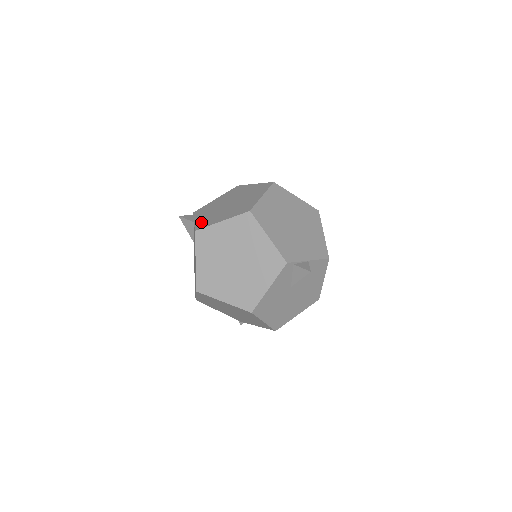
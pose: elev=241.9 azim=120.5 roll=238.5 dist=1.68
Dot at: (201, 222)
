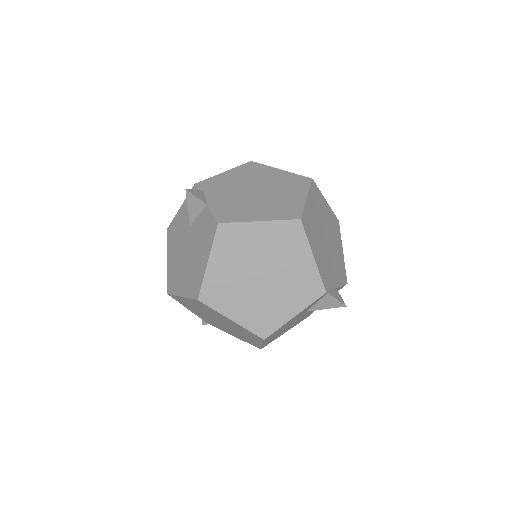
Dot at: (221, 209)
